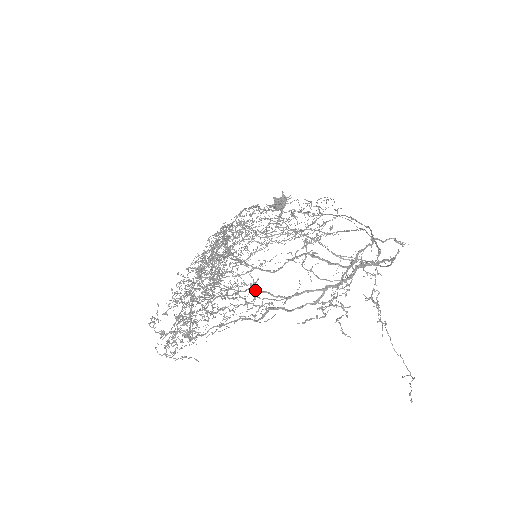
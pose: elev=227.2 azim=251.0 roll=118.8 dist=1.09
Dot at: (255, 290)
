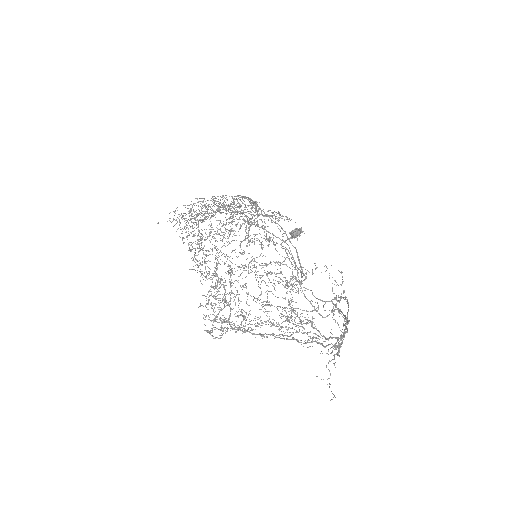
Dot at: (312, 326)
